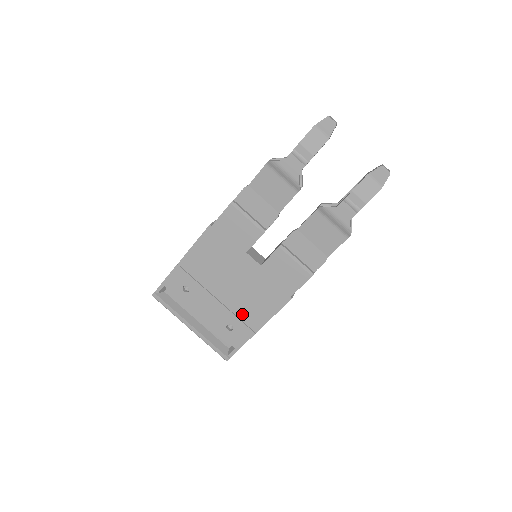
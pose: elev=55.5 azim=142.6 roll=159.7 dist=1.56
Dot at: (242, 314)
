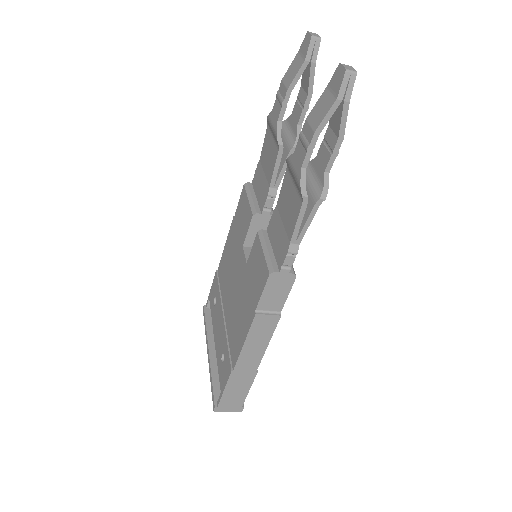
Dot at: (231, 338)
